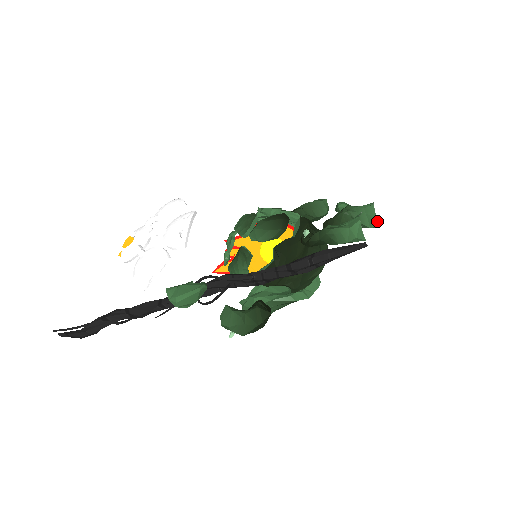
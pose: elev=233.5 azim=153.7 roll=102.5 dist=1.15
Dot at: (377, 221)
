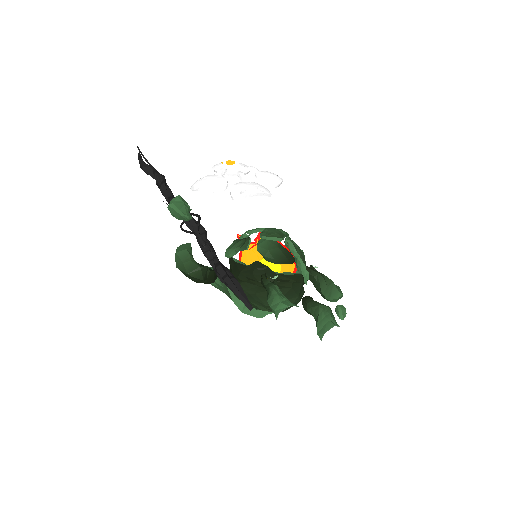
Dot at: (323, 335)
